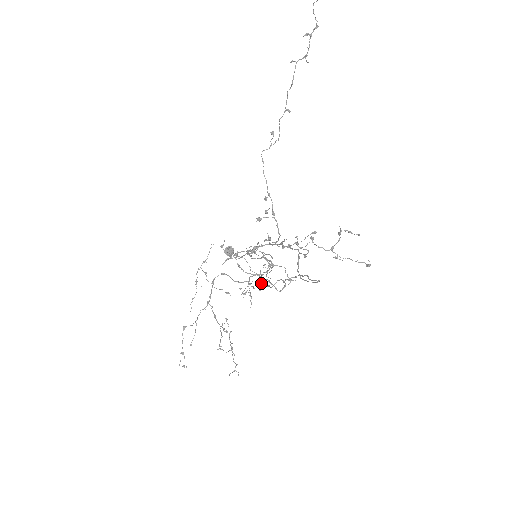
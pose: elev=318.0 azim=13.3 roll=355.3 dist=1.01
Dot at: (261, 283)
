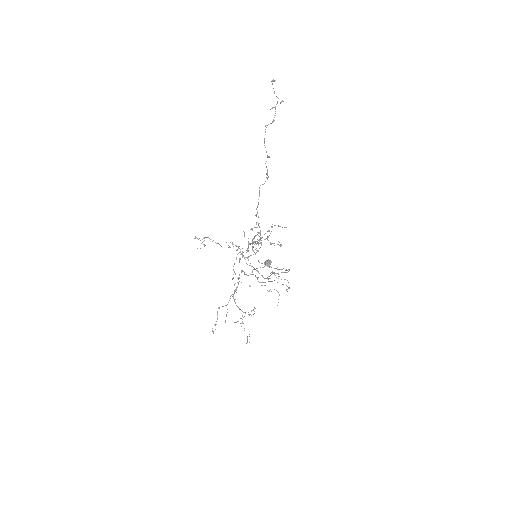
Dot at: occluded
